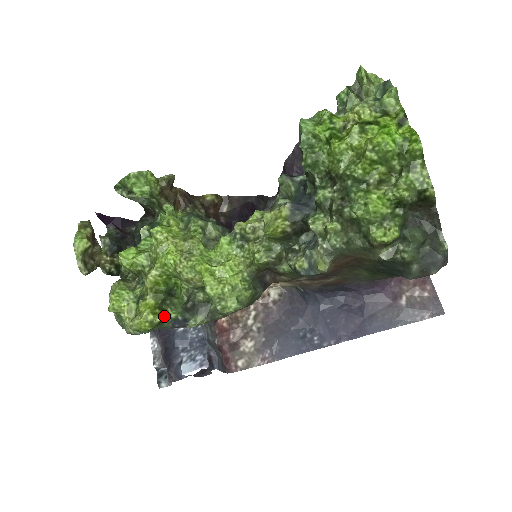
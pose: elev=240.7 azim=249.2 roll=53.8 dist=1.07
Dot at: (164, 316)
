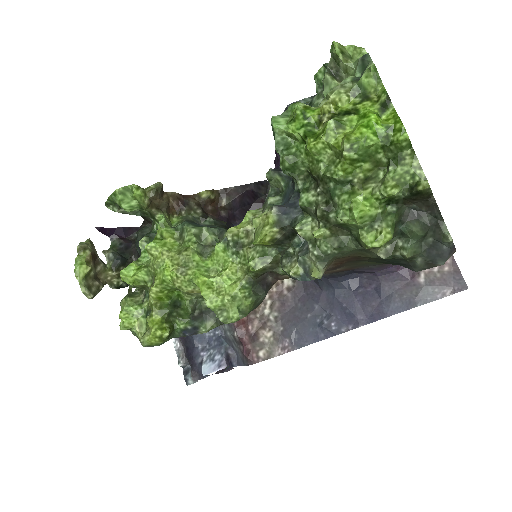
Dot at: (173, 328)
